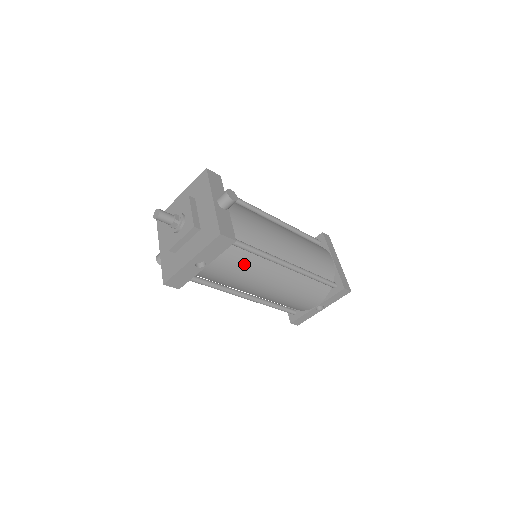
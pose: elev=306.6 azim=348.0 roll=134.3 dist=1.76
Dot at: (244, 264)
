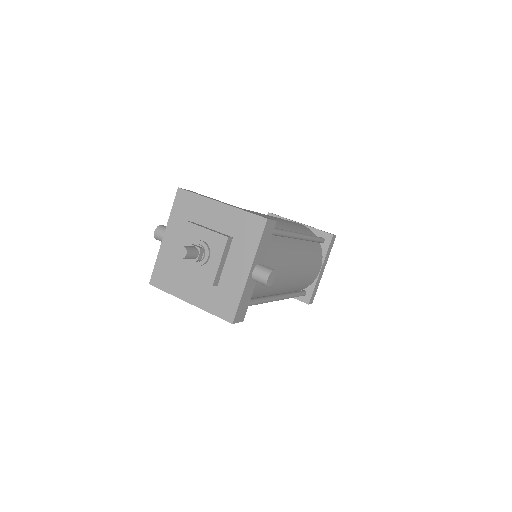
Dot at: occluded
